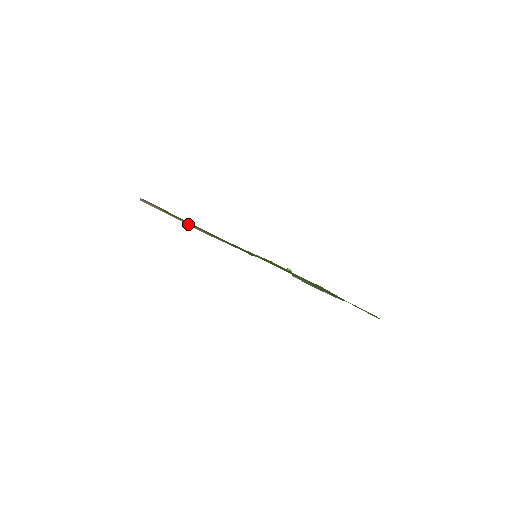
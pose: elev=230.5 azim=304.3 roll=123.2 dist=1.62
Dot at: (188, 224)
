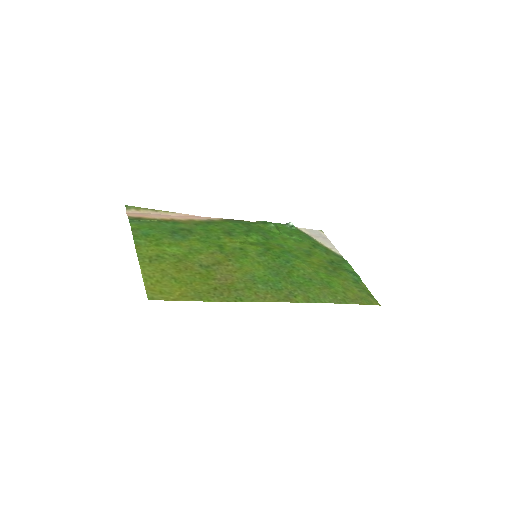
Dot at: (181, 218)
